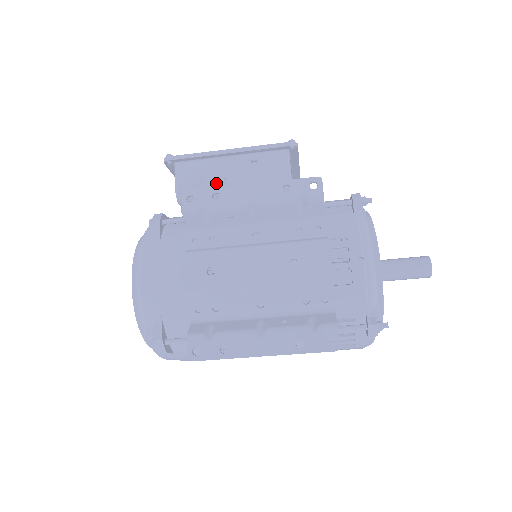
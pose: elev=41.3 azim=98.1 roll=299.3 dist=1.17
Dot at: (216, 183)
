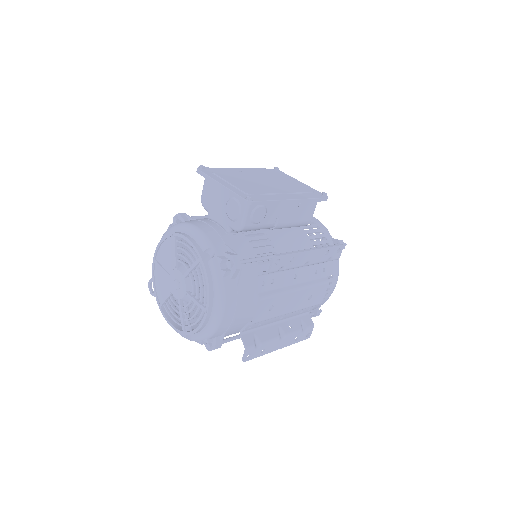
Dot at: (271, 221)
